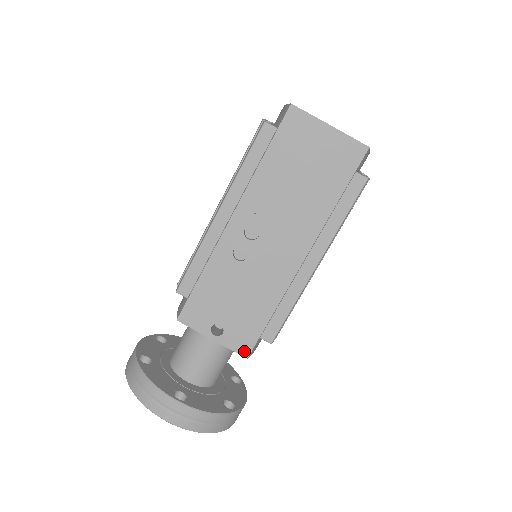
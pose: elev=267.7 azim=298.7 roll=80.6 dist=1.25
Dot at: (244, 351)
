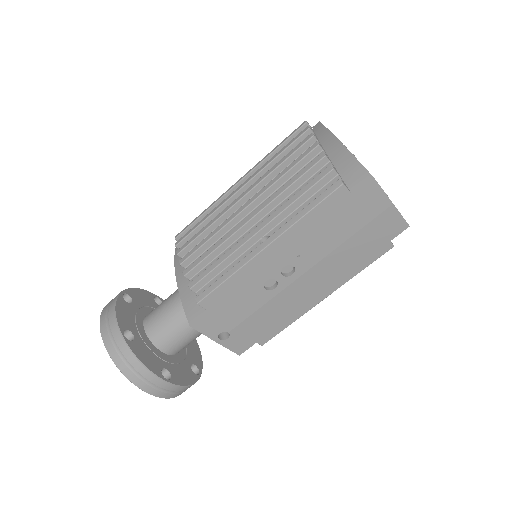
Dot at: (239, 351)
